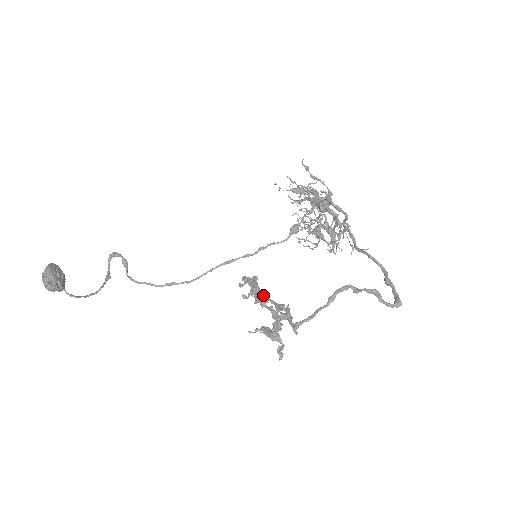
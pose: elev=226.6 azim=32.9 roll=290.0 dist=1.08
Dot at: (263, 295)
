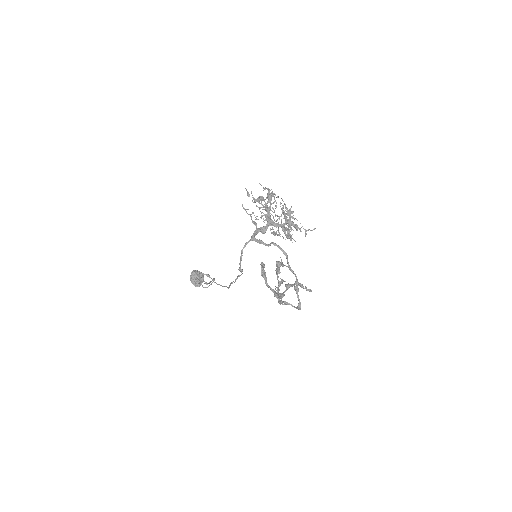
Dot at: (276, 269)
